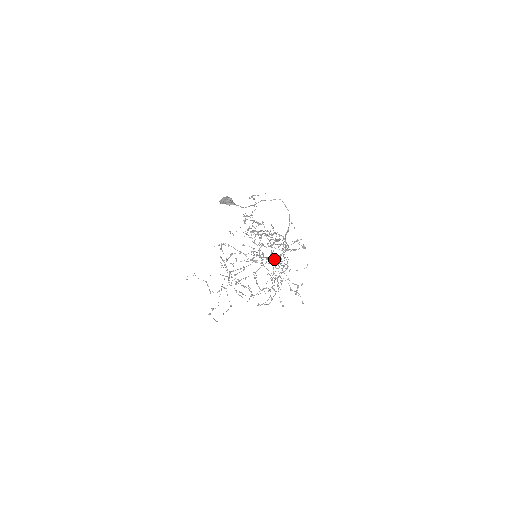
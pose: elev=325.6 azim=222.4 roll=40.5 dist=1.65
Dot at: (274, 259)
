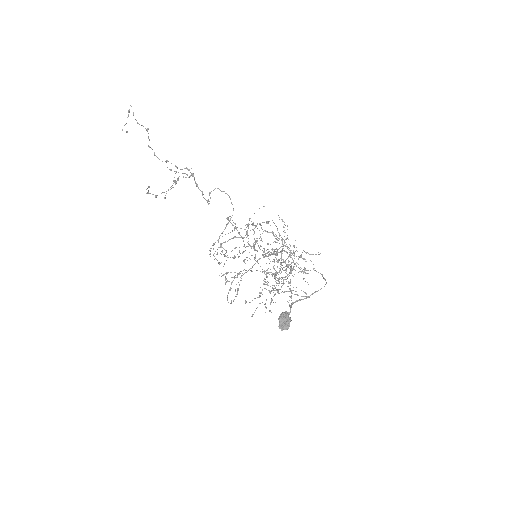
Dot at: occluded
